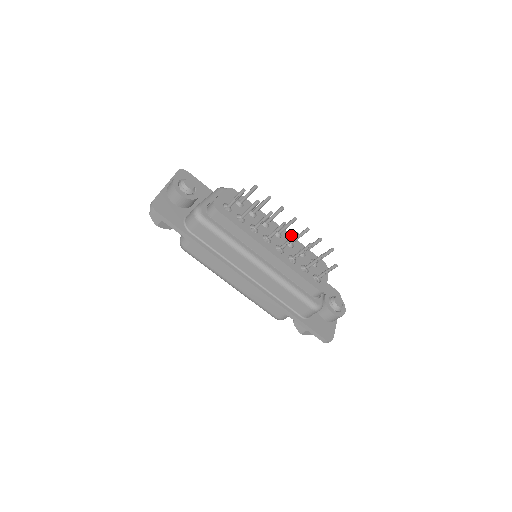
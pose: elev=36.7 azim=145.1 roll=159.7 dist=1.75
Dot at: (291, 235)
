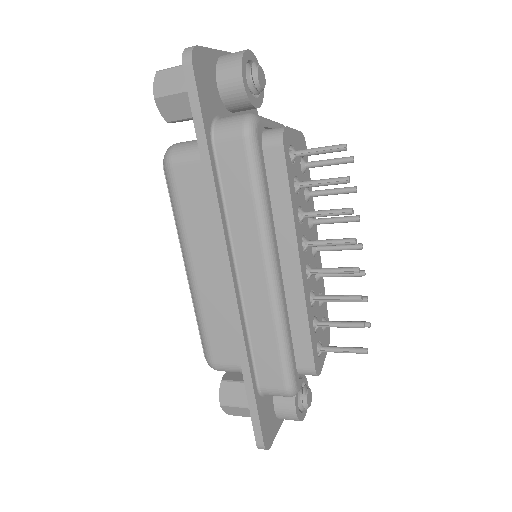
Dot at: (321, 264)
